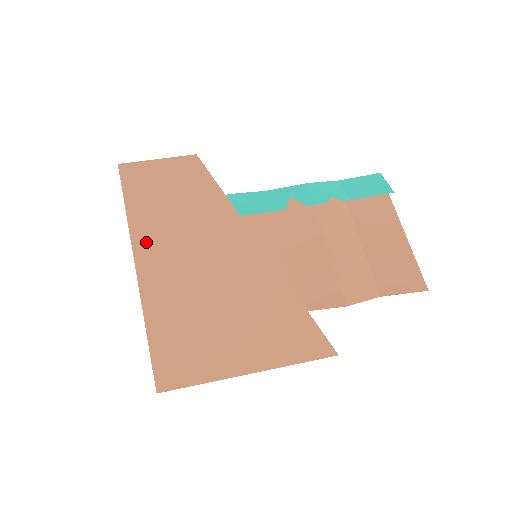
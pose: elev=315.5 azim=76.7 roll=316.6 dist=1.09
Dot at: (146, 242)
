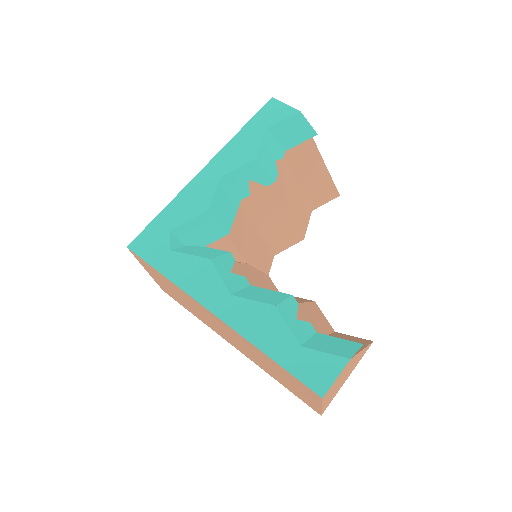
Dot at: occluded
